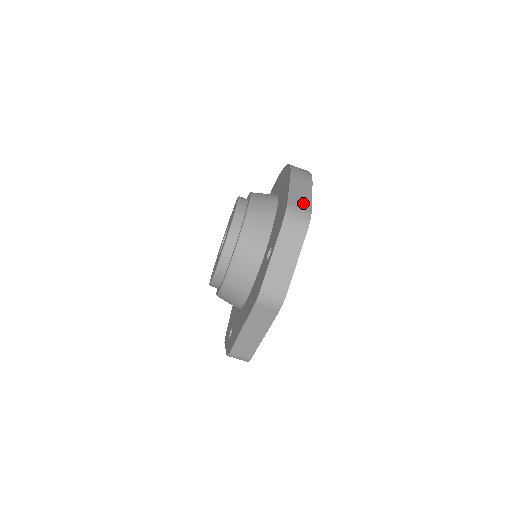
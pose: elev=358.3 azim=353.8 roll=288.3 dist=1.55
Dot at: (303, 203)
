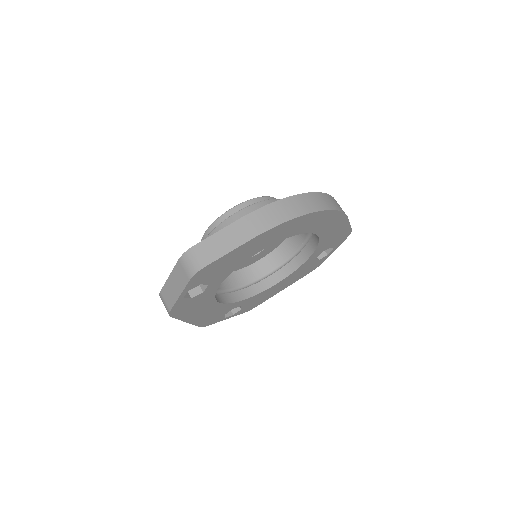
Dot at: (210, 253)
